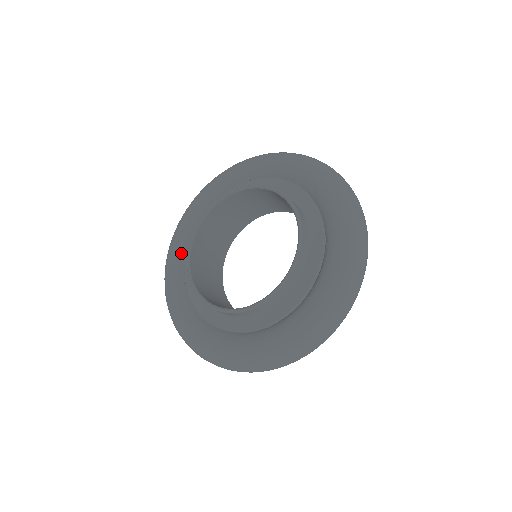
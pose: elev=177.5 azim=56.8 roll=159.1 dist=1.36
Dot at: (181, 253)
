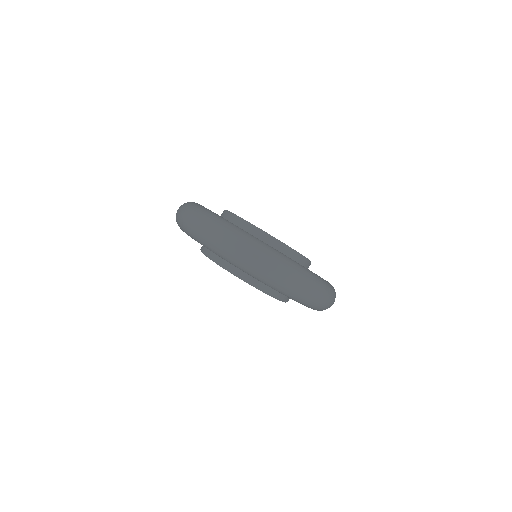
Dot at: occluded
